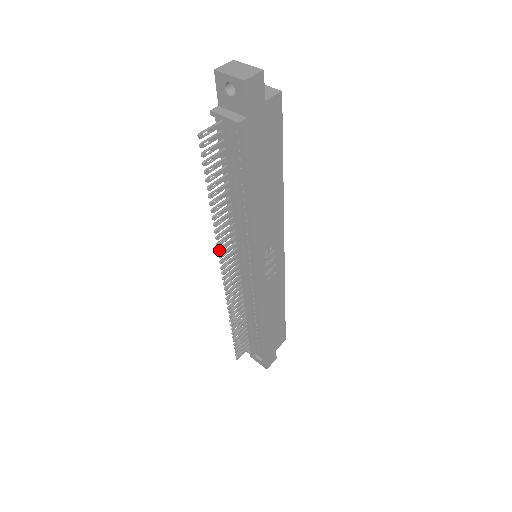
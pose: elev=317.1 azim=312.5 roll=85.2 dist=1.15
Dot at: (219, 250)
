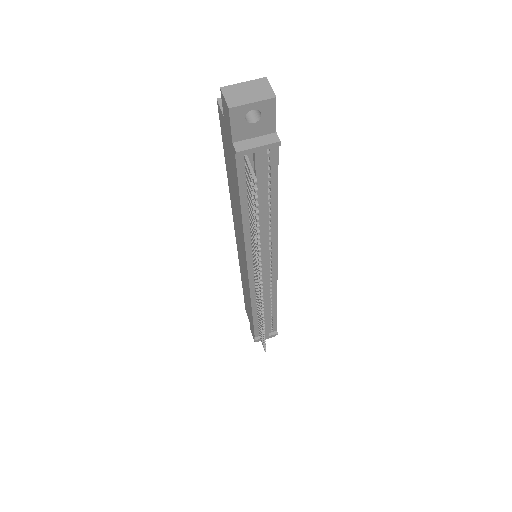
Dot at: (261, 274)
